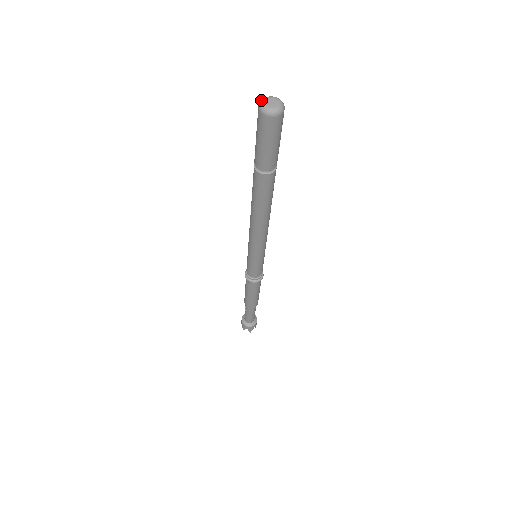
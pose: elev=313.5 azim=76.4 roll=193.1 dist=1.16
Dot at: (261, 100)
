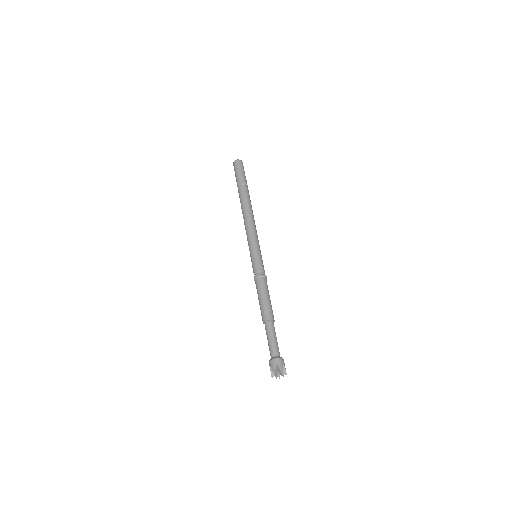
Dot at: occluded
